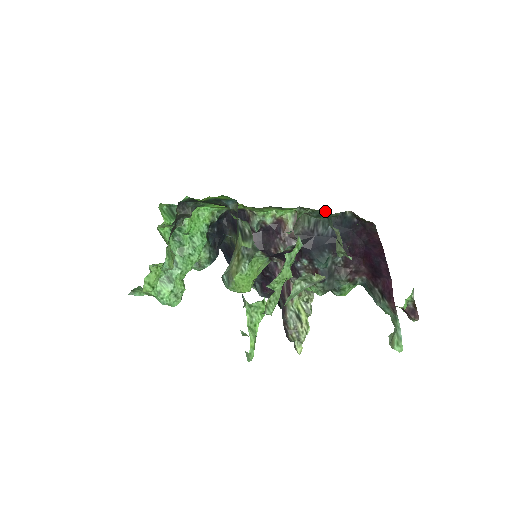
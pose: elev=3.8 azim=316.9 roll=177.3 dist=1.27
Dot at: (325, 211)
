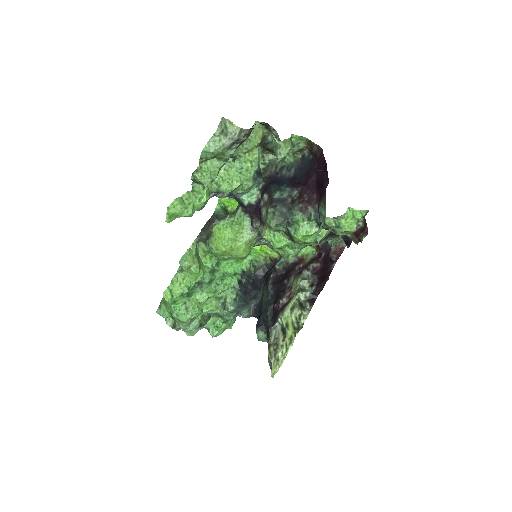
Dot at: (277, 136)
